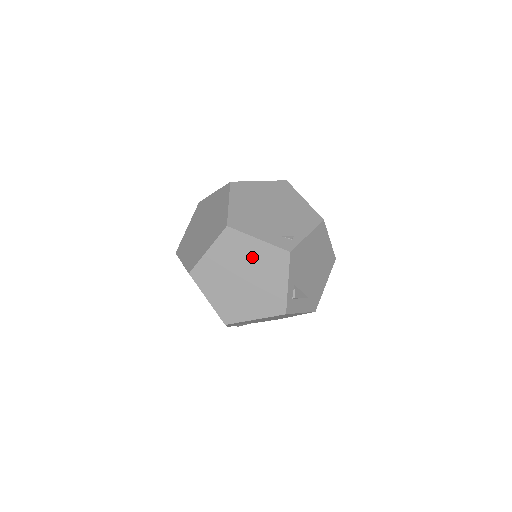
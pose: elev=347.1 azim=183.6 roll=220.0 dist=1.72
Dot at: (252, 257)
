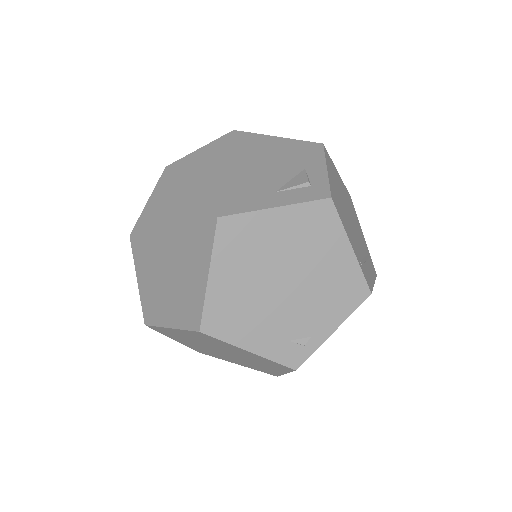
Dot at: (238, 352)
